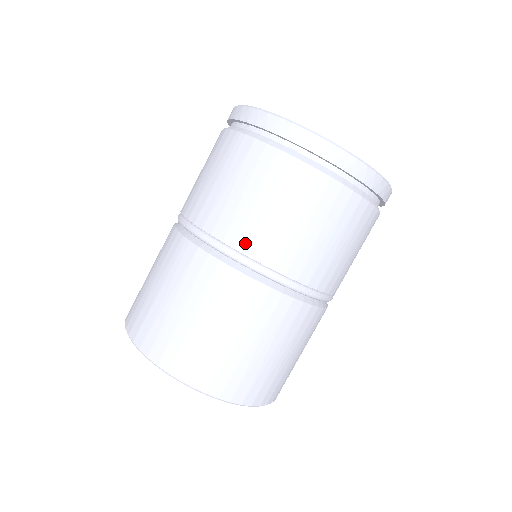
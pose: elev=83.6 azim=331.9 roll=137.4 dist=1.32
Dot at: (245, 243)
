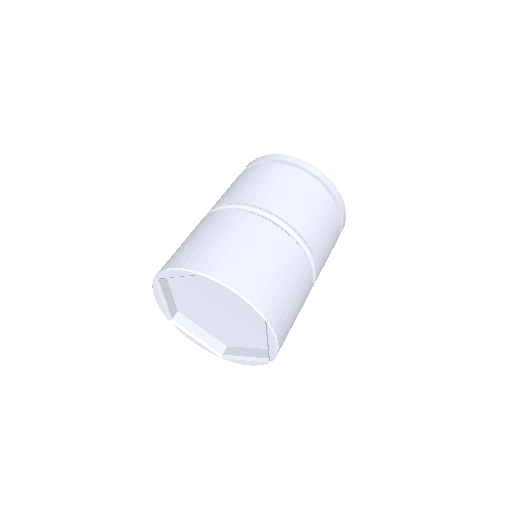
Dot at: occluded
